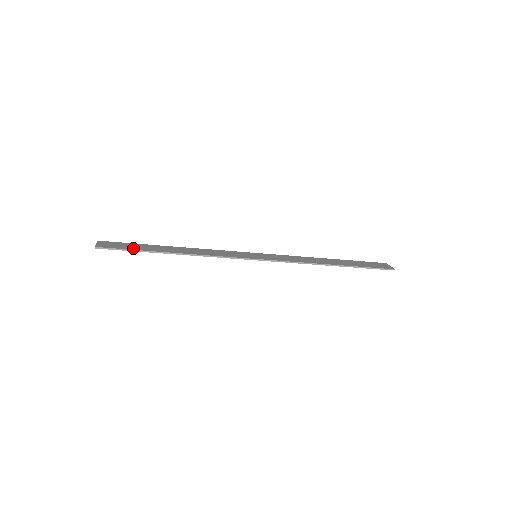
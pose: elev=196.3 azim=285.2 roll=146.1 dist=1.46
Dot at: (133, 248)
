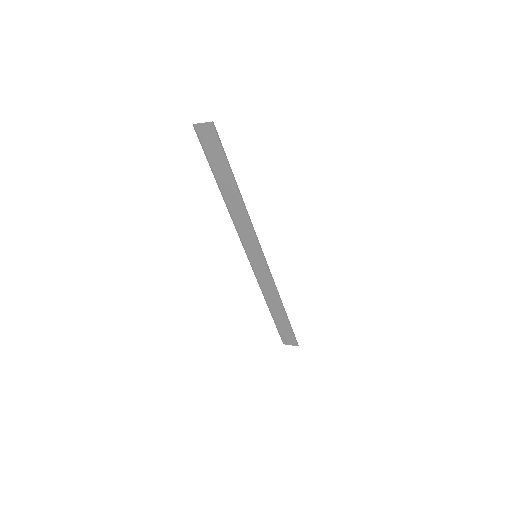
Dot at: (223, 156)
